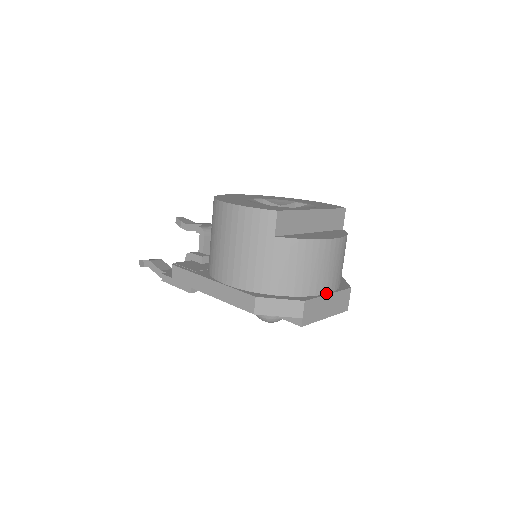
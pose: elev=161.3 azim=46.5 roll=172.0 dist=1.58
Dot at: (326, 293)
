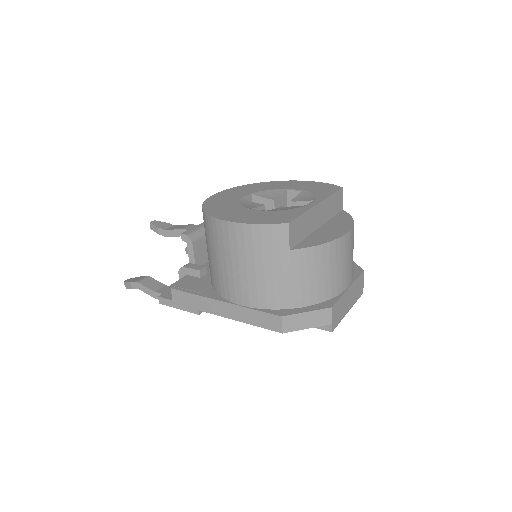
Dot at: (346, 288)
